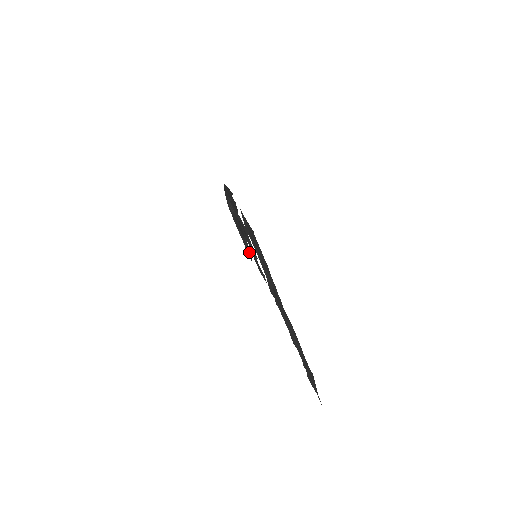
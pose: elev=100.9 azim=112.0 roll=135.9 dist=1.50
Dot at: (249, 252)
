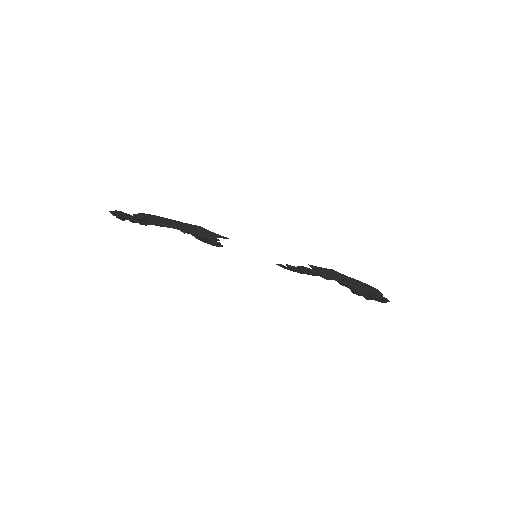
Dot at: (136, 222)
